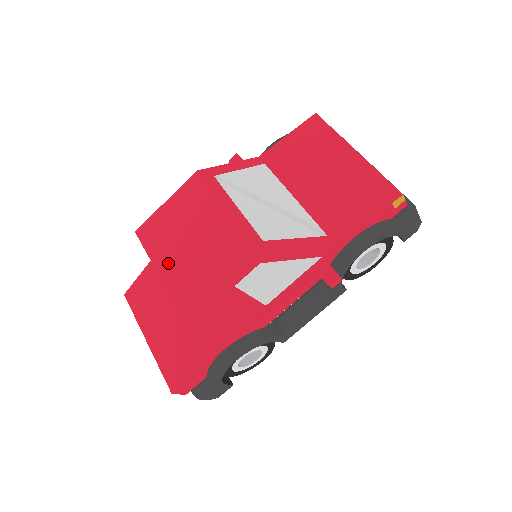
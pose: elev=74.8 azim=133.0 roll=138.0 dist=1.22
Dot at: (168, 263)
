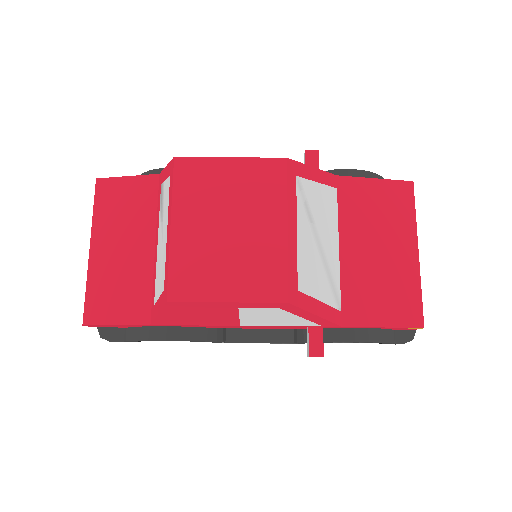
Dot at: (189, 228)
